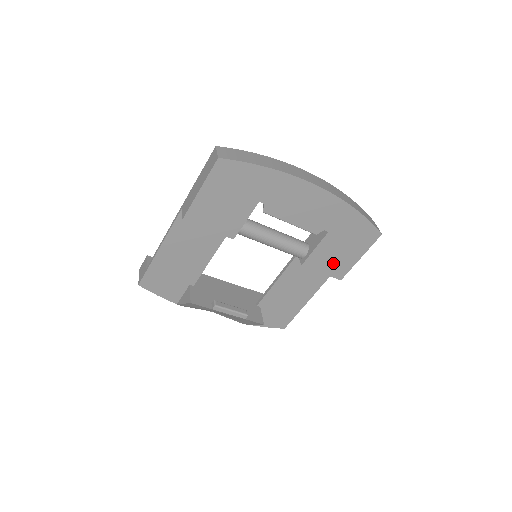
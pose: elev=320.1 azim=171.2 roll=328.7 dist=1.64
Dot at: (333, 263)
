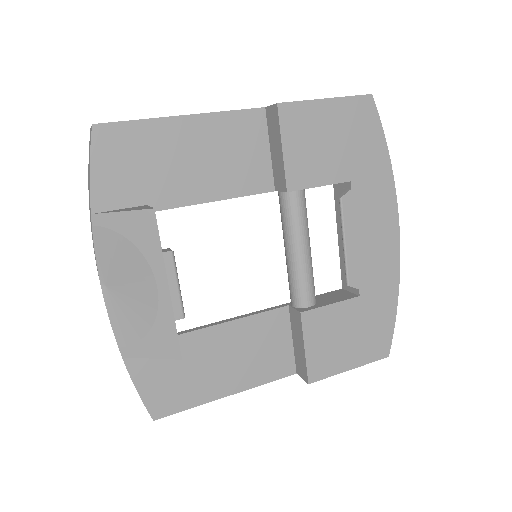
Dot at: (325, 347)
